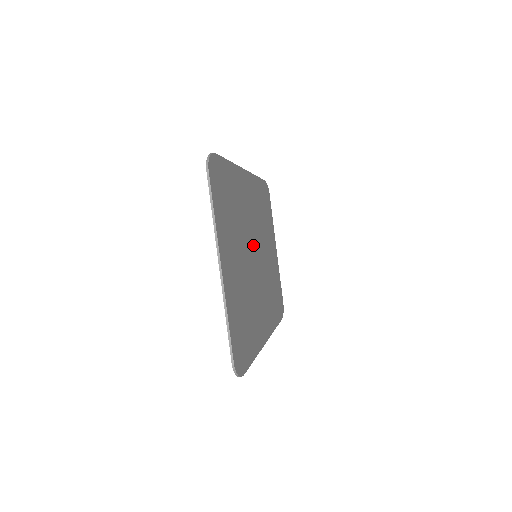
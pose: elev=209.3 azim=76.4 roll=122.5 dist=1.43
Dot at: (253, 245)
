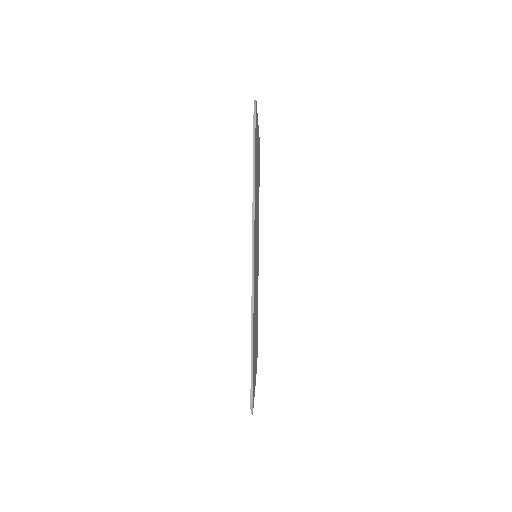
Dot at: (256, 267)
